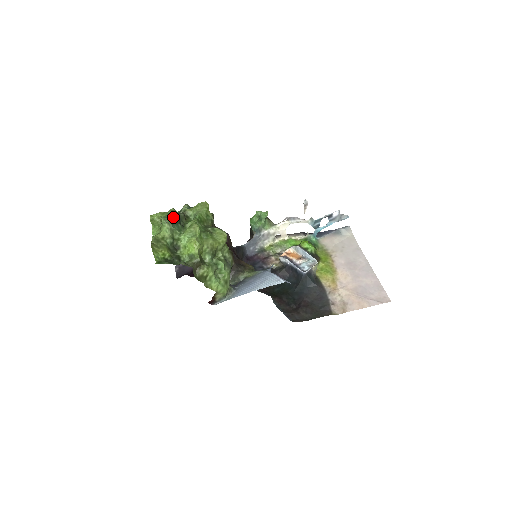
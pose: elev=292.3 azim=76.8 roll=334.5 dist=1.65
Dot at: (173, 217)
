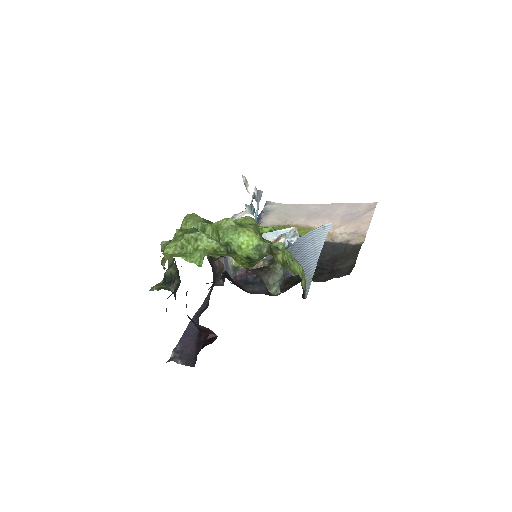
Dot at: (194, 229)
